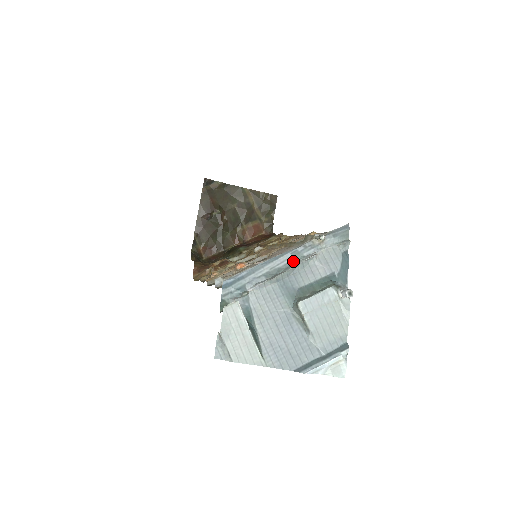
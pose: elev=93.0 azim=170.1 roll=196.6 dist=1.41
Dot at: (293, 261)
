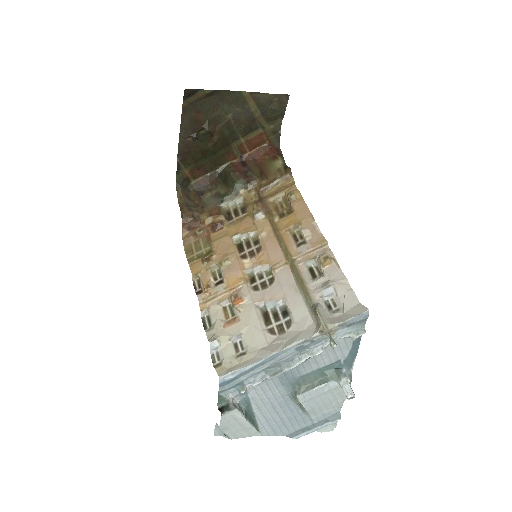
Dot at: (297, 354)
